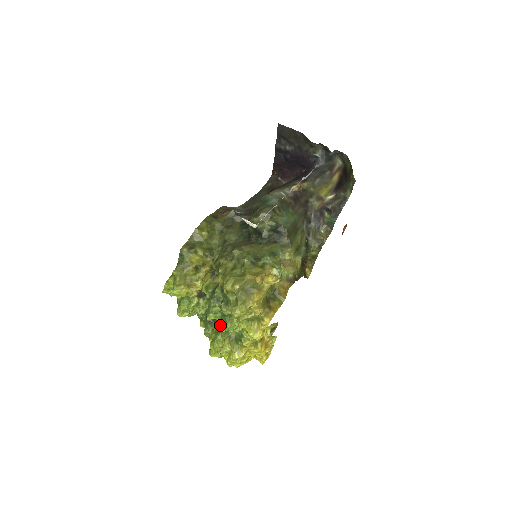
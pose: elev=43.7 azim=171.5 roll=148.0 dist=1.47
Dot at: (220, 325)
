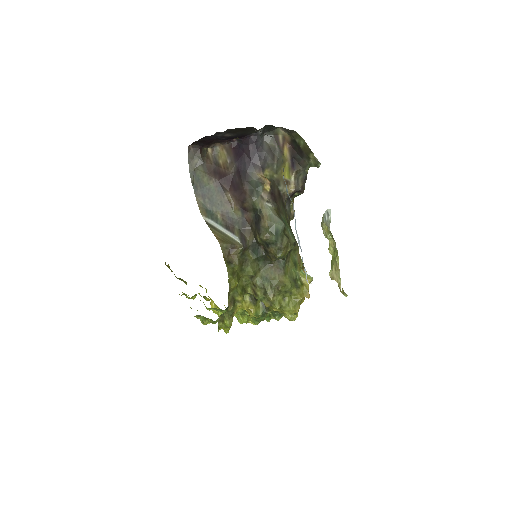
Dot at: occluded
